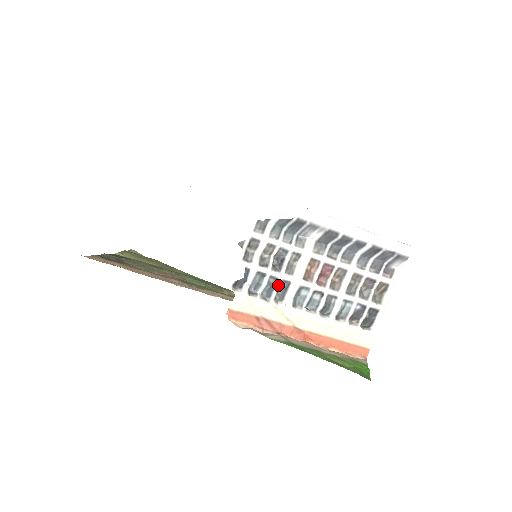
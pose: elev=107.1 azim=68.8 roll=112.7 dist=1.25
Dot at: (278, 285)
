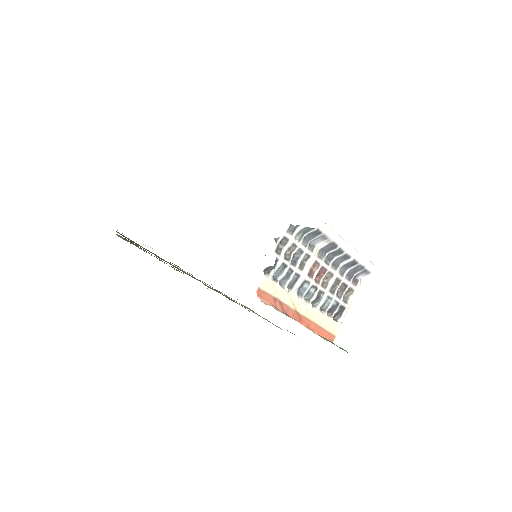
Dot at: (292, 276)
